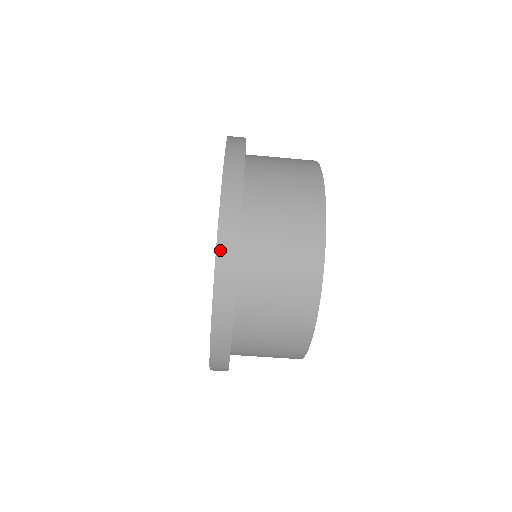
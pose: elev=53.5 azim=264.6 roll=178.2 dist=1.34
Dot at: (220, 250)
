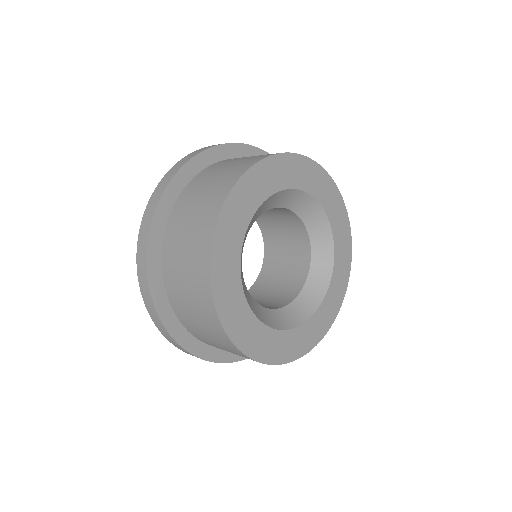
Dot at: occluded
